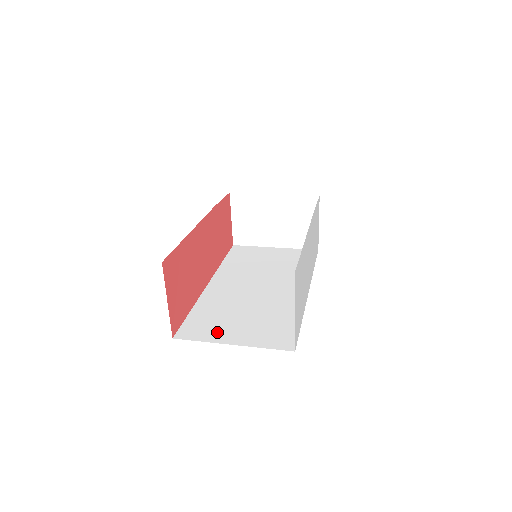
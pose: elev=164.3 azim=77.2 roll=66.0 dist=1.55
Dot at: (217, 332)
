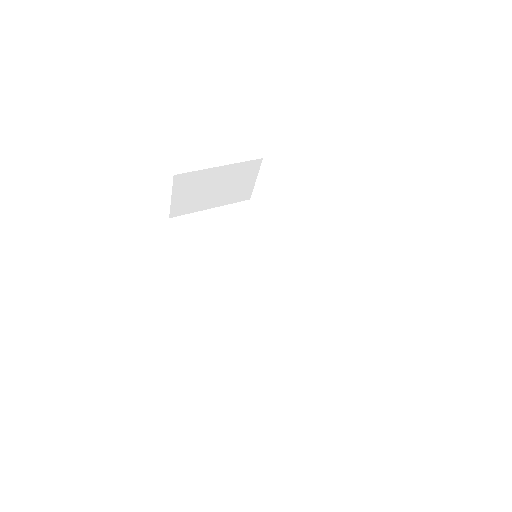
Dot at: (271, 346)
